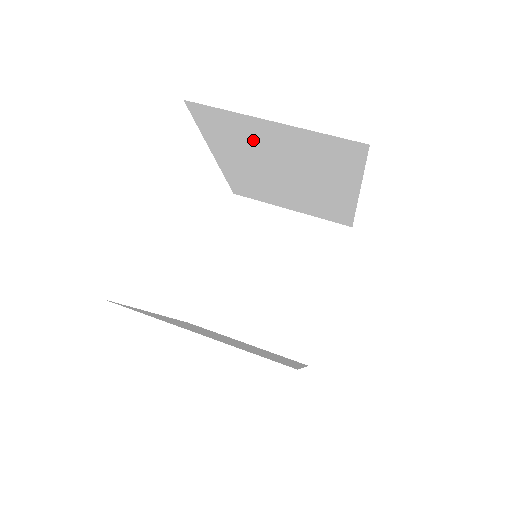
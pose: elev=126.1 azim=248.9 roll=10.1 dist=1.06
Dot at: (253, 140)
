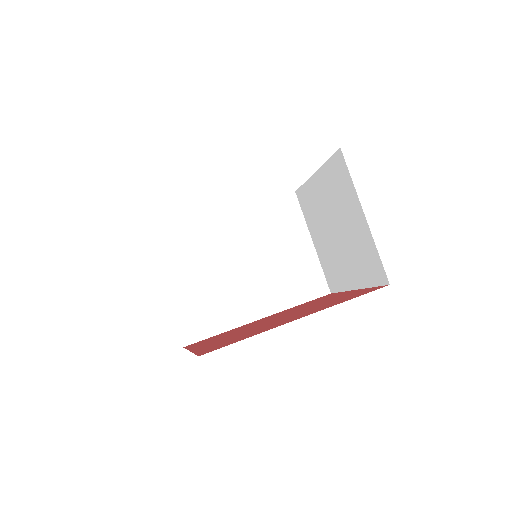
Dot at: occluded
